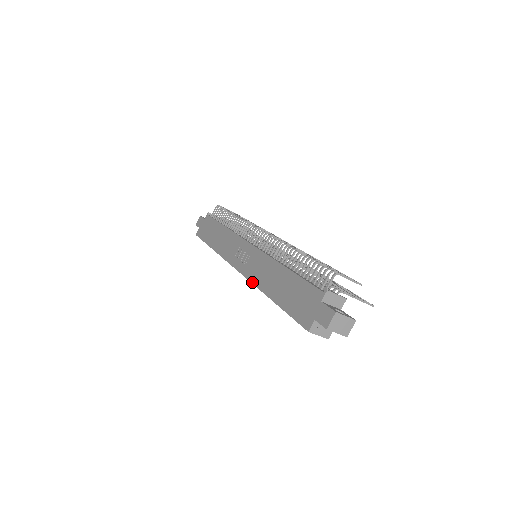
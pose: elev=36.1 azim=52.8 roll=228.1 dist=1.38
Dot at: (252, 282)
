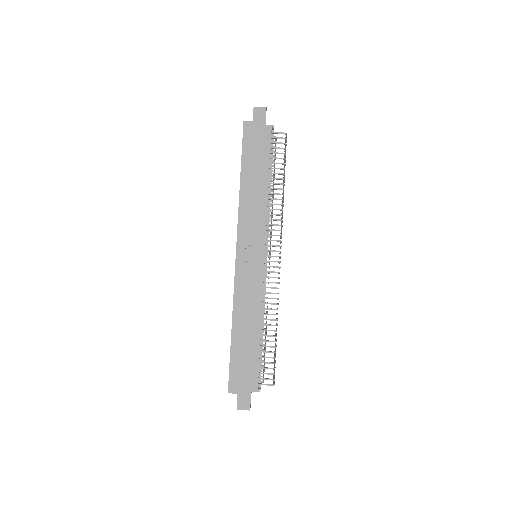
Dot at: (235, 292)
